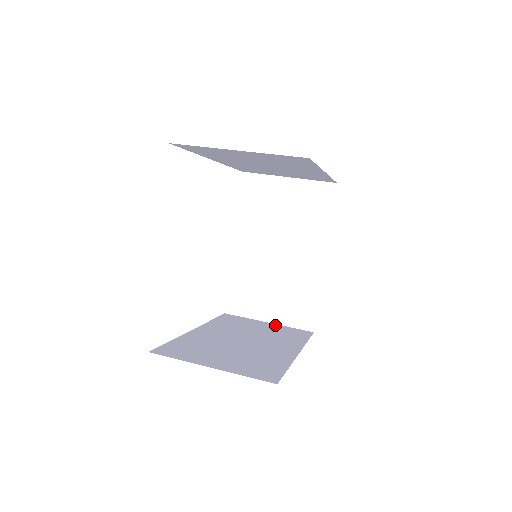
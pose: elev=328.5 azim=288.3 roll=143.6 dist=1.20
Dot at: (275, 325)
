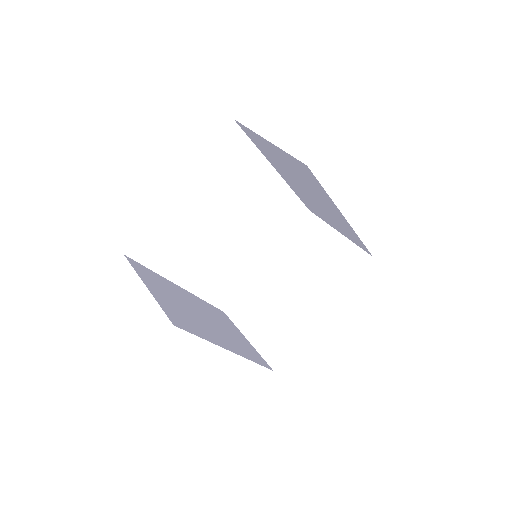
Dot at: (249, 343)
